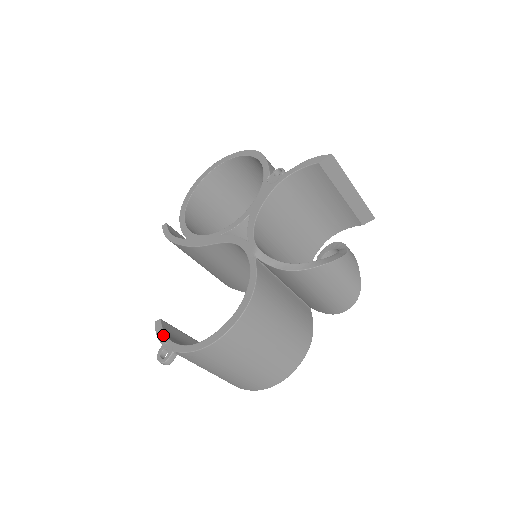
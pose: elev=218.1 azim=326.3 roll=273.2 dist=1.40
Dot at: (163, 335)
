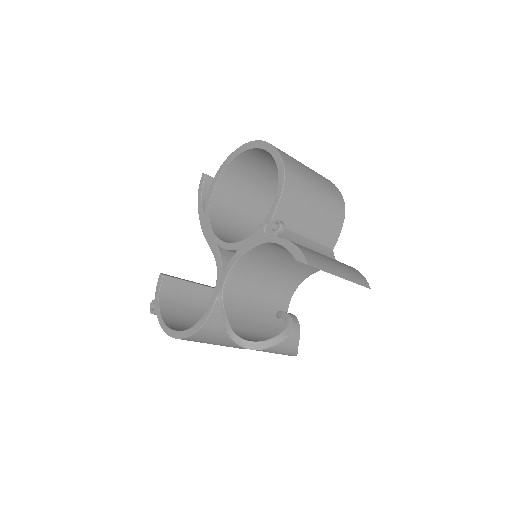
Dot at: (158, 292)
